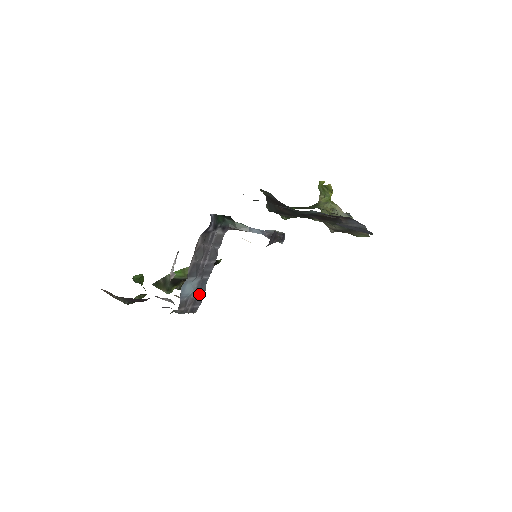
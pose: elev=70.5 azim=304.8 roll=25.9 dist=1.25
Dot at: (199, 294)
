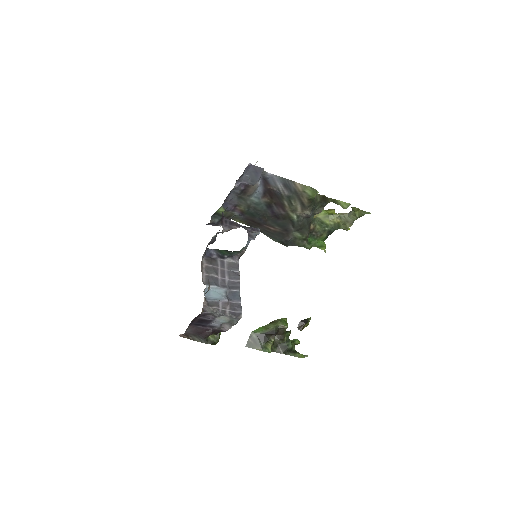
Dot at: (235, 303)
